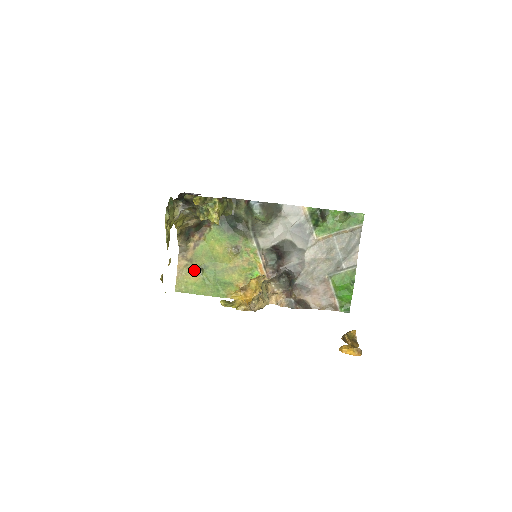
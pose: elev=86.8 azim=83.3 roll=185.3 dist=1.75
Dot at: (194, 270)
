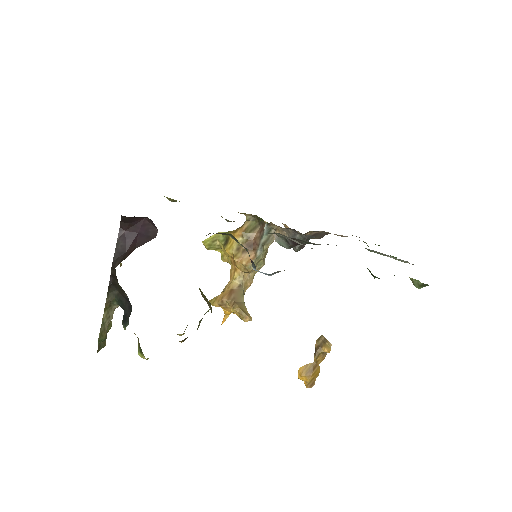
Dot at: (164, 196)
